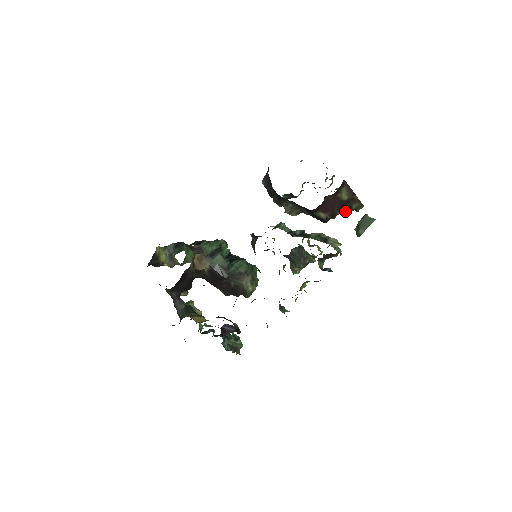
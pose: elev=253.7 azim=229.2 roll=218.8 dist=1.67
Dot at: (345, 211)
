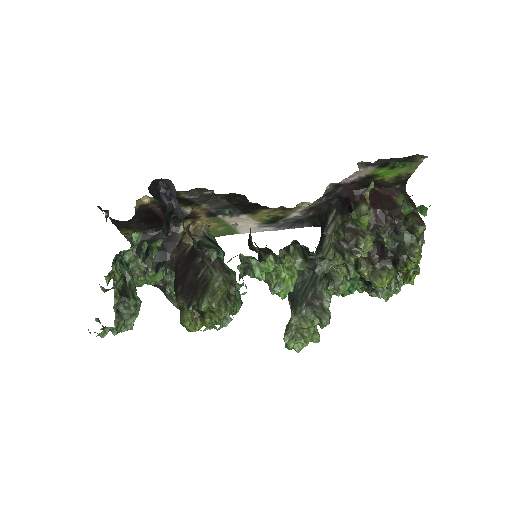
Dot at: (397, 228)
